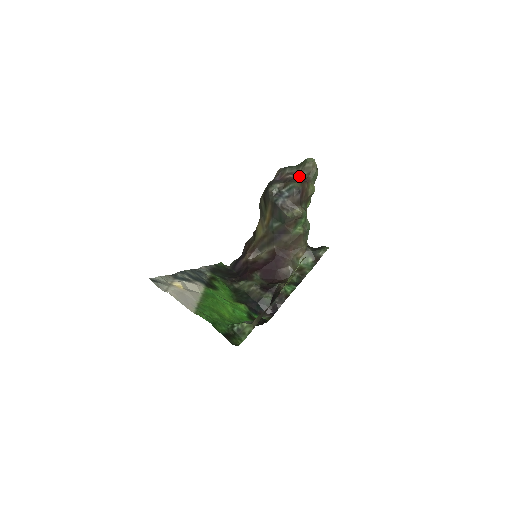
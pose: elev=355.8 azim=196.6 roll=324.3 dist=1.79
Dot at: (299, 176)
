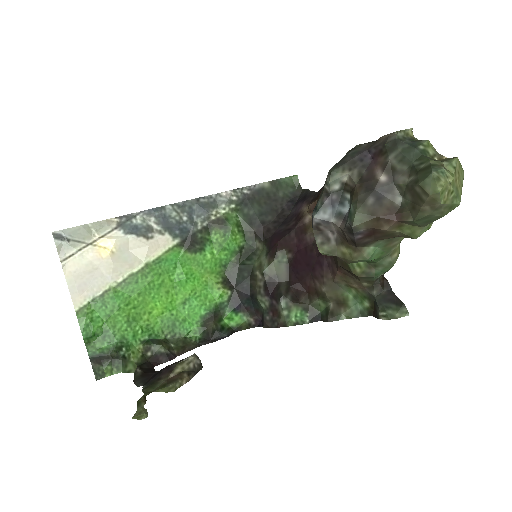
Dot at: (399, 190)
